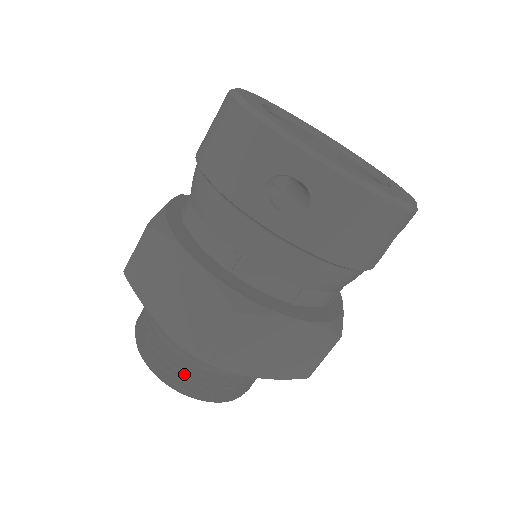
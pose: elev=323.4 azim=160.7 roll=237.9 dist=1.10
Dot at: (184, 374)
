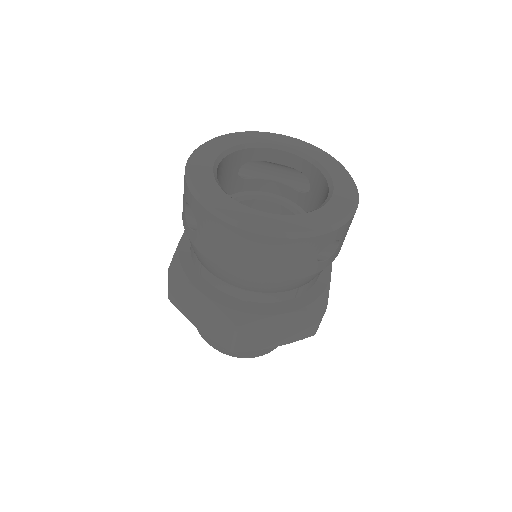
Dot at: occluded
